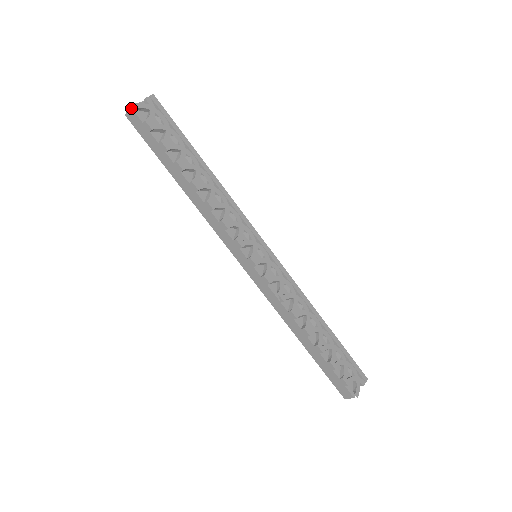
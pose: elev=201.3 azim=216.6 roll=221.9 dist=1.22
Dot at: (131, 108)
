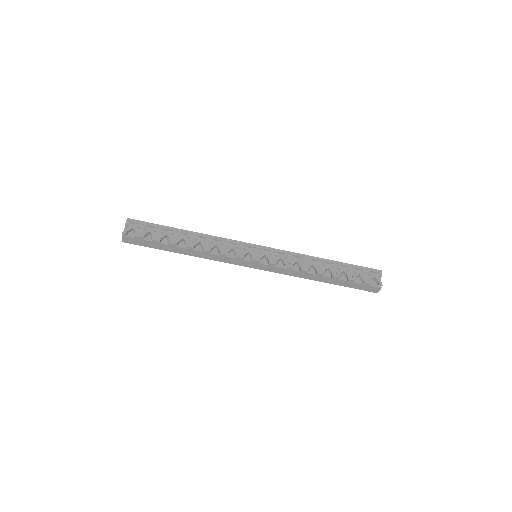
Dot at: (123, 236)
